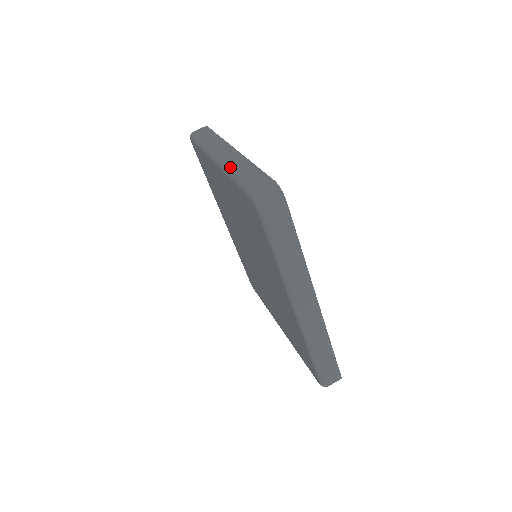
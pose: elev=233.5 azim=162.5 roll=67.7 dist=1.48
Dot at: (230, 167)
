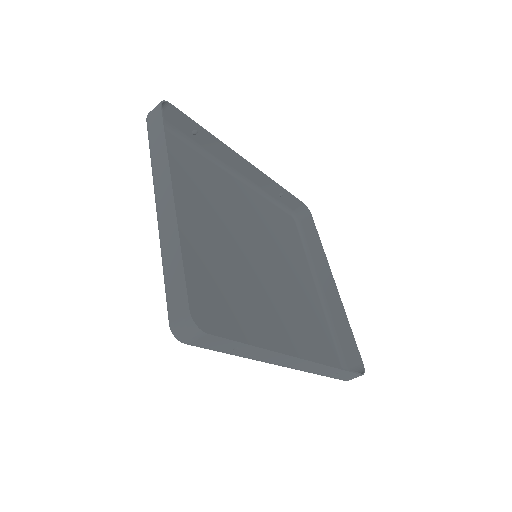
Dot at: (161, 243)
